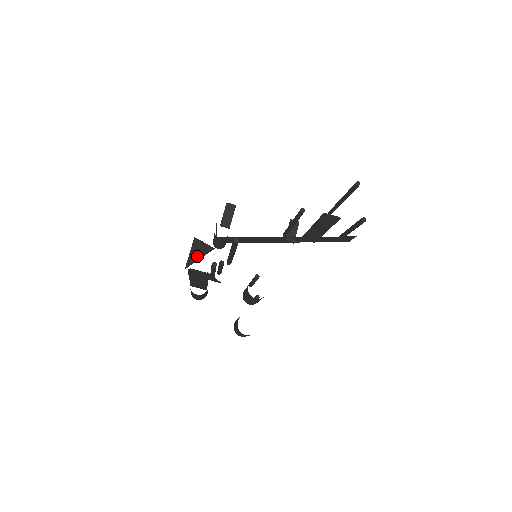
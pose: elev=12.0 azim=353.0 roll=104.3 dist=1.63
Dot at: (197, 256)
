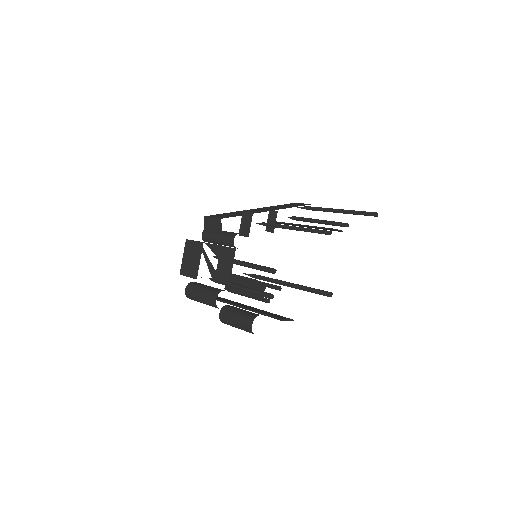
Dot at: occluded
